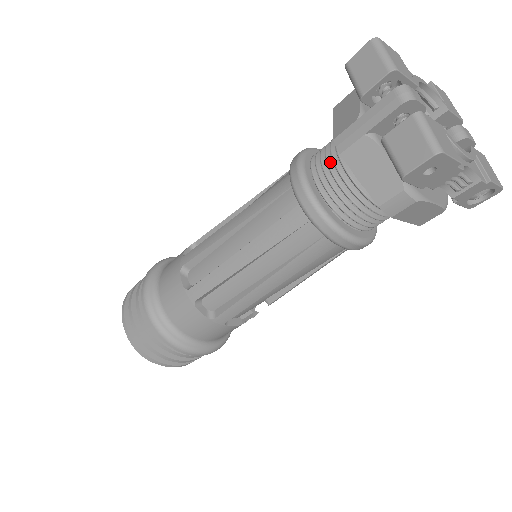
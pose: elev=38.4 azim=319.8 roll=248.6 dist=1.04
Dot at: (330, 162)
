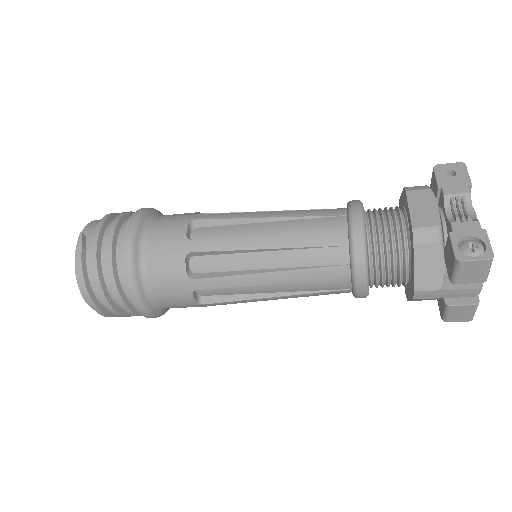
Dot at: (390, 274)
